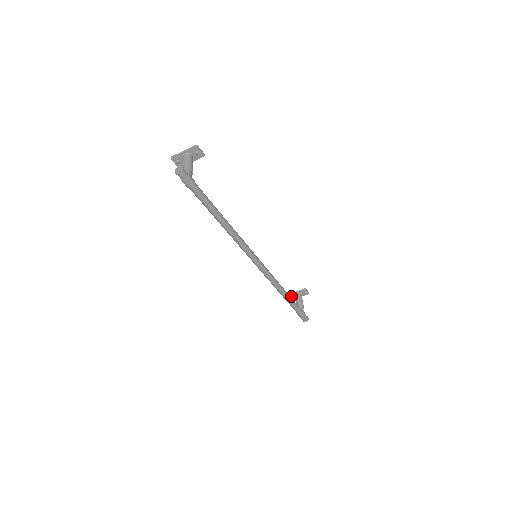
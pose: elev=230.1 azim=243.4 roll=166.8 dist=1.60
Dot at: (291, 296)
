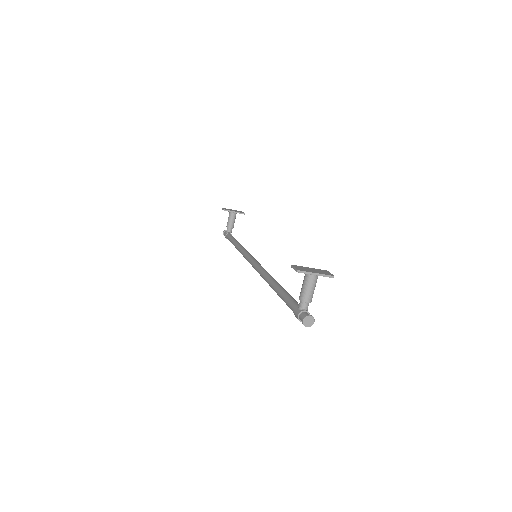
Dot at: (227, 210)
